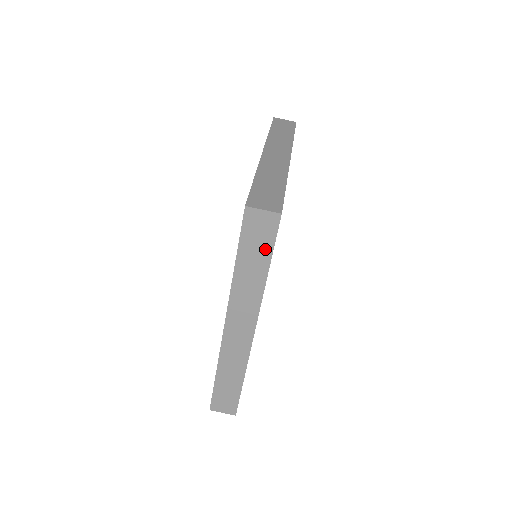
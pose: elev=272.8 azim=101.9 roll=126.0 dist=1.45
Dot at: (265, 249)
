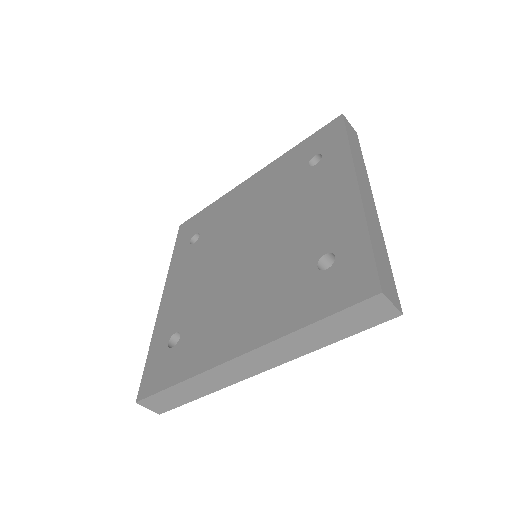
Dot at: (354, 328)
